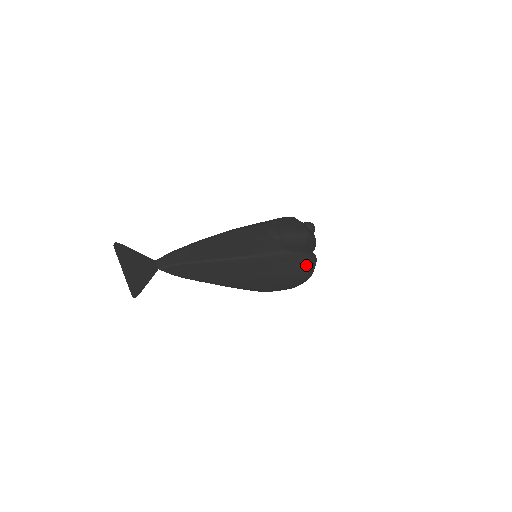
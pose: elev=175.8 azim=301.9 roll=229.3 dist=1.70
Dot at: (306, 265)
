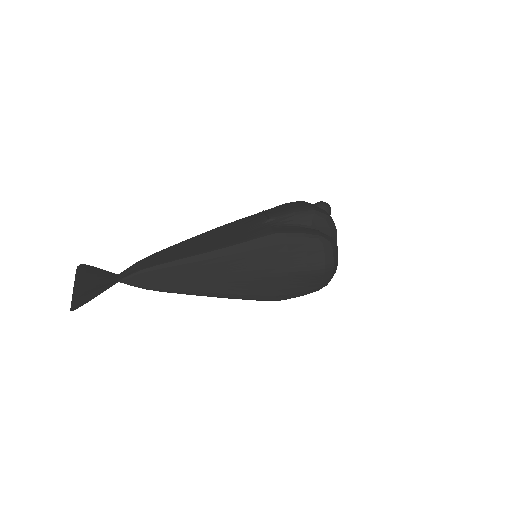
Dot at: (316, 250)
